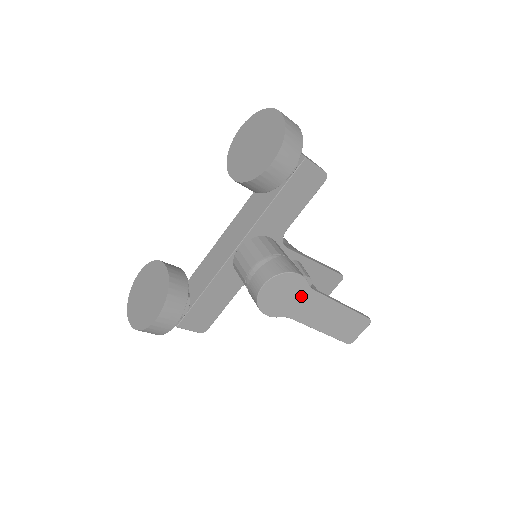
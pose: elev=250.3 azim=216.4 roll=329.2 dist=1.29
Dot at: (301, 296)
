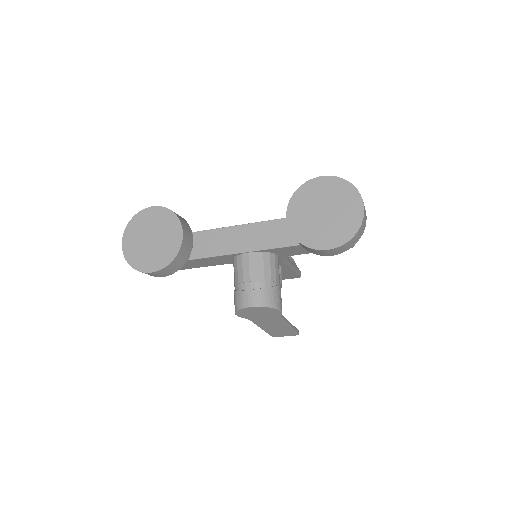
Dot at: (269, 317)
